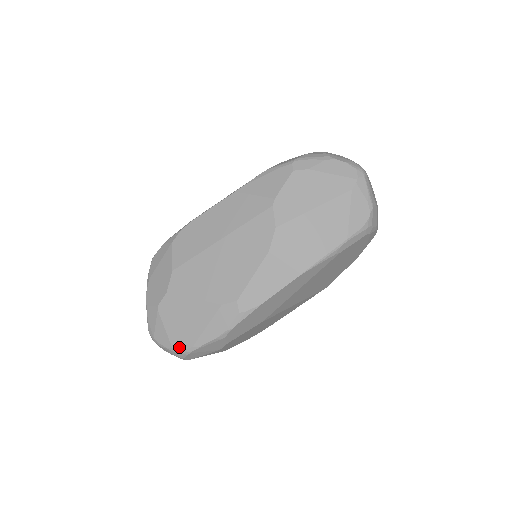
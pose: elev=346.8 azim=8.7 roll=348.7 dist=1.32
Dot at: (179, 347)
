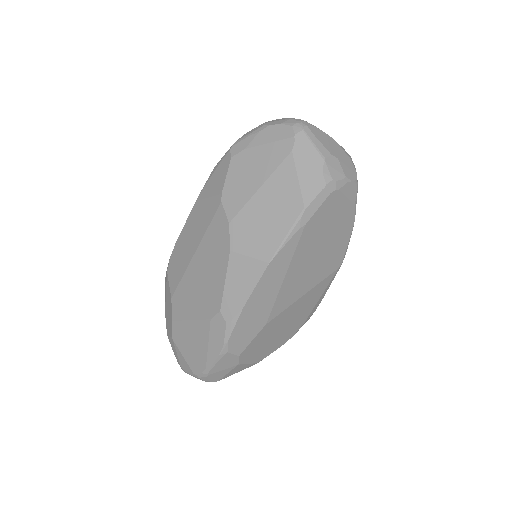
Dot at: (197, 371)
